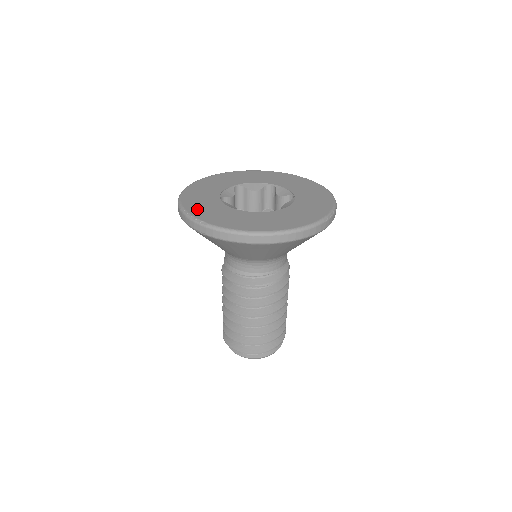
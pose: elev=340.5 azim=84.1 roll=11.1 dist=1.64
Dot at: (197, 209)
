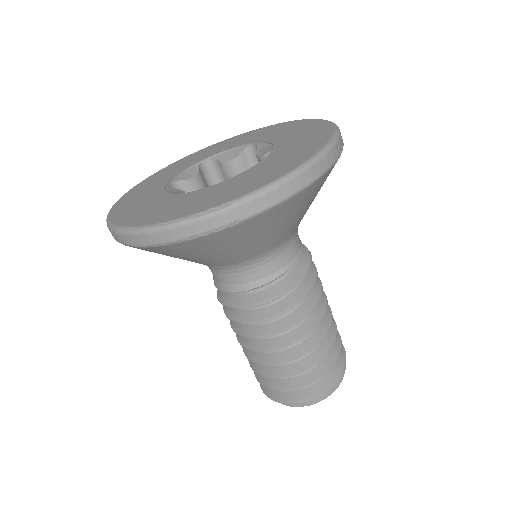
Dot at: (182, 210)
